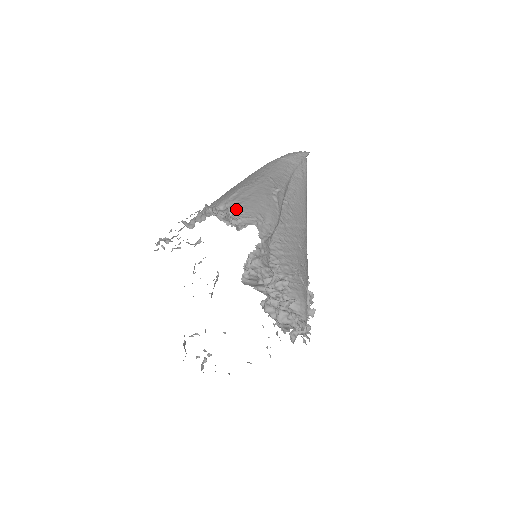
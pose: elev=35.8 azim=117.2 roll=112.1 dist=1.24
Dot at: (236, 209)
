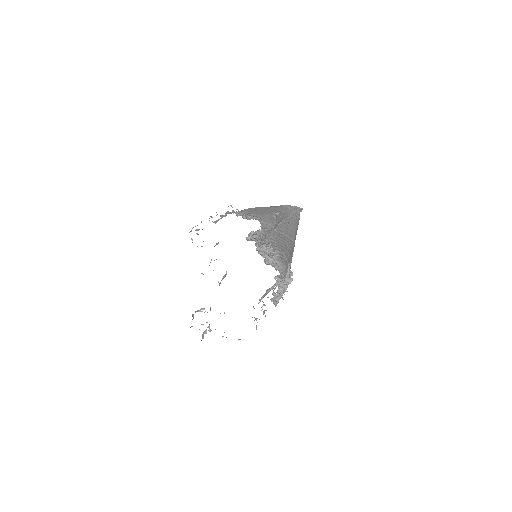
Dot at: (247, 213)
